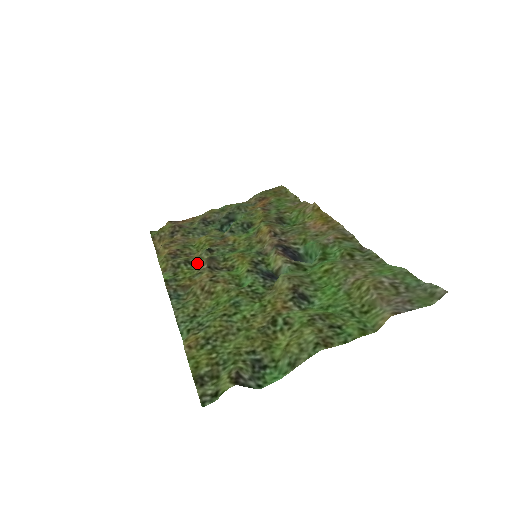
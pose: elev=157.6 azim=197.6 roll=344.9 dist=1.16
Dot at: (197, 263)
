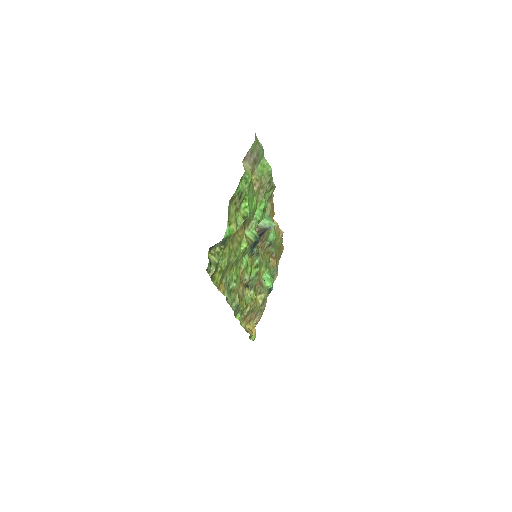
Dot at: (250, 300)
